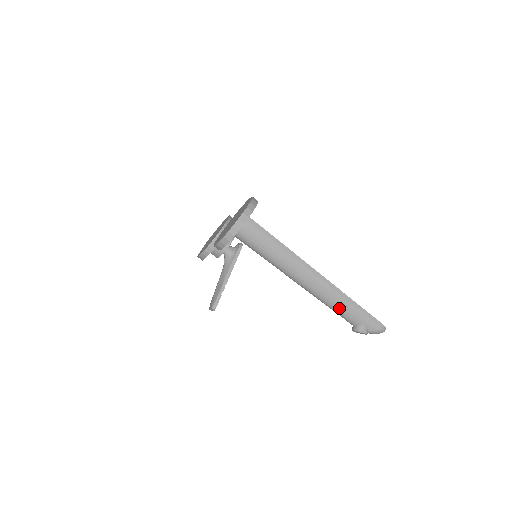
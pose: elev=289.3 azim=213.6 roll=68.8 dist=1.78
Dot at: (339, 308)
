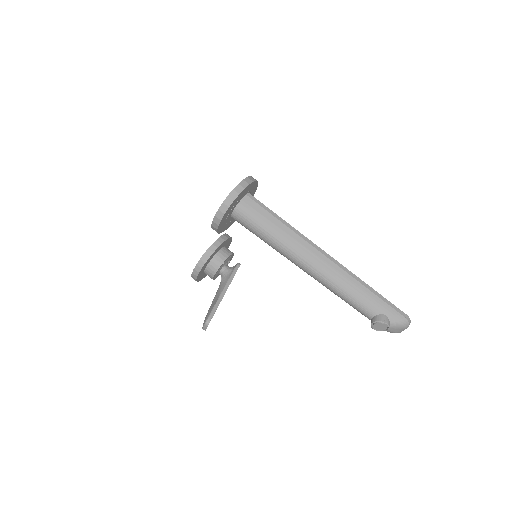
Dot at: (353, 293)
